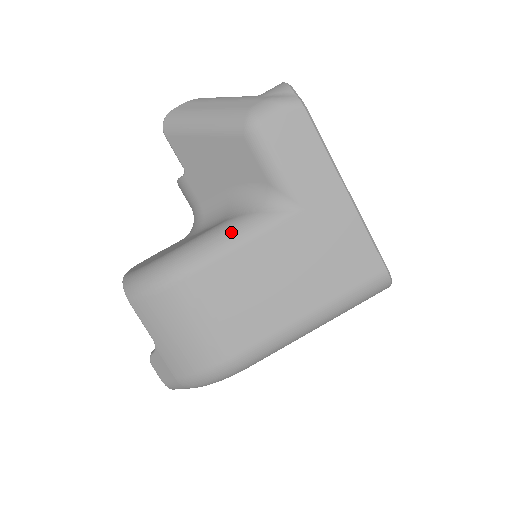
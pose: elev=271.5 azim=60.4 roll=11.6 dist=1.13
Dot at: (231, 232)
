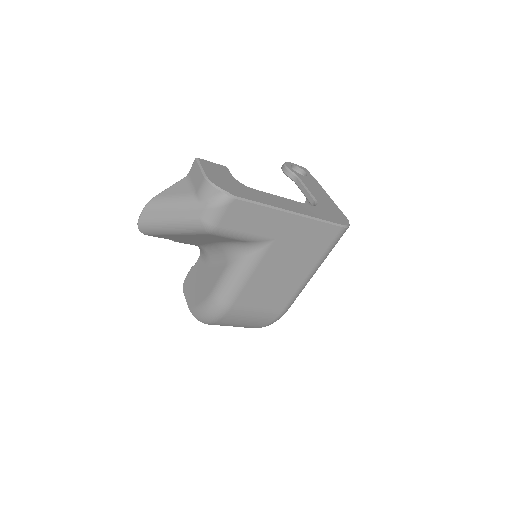
Dot at: (239, 275)
